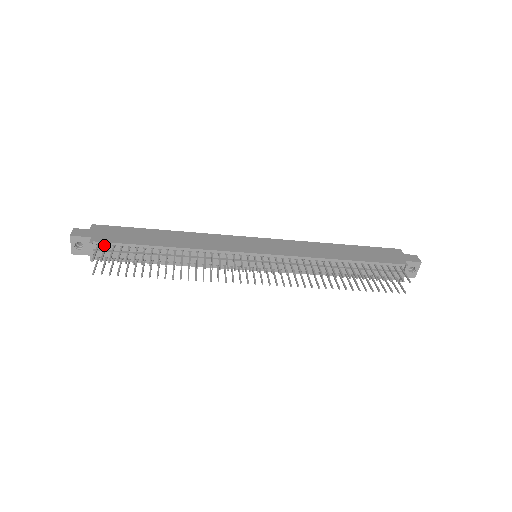
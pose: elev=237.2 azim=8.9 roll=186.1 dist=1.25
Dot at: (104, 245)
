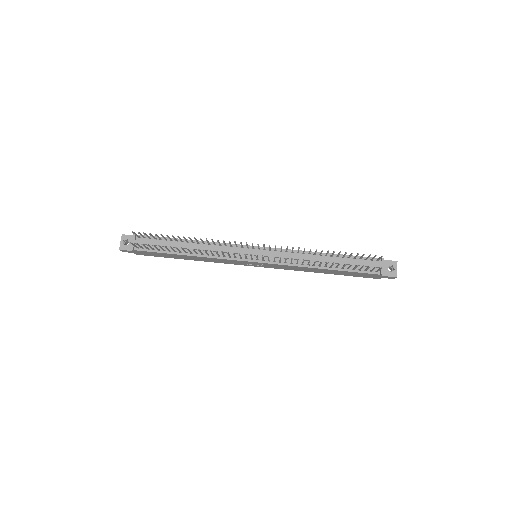
Dot at: (143, 238)
